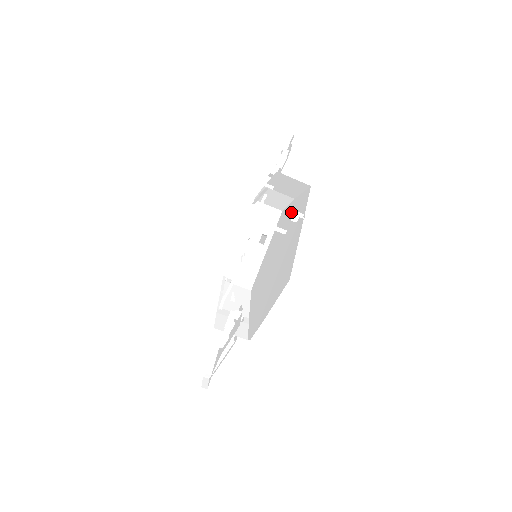
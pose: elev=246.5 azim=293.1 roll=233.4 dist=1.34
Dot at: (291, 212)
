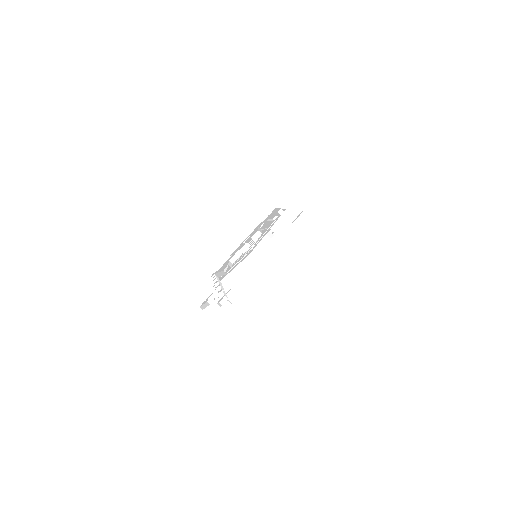
Dot at: occluded
